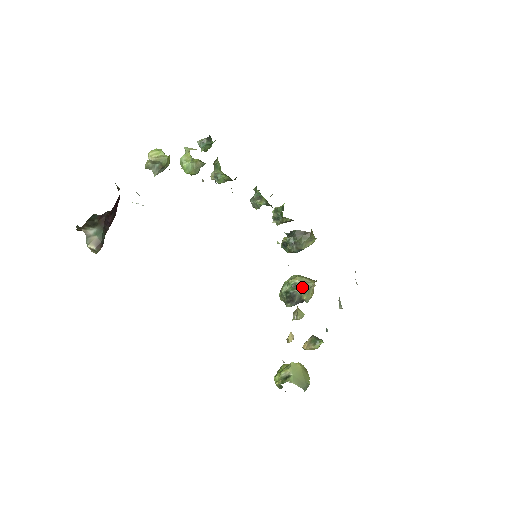
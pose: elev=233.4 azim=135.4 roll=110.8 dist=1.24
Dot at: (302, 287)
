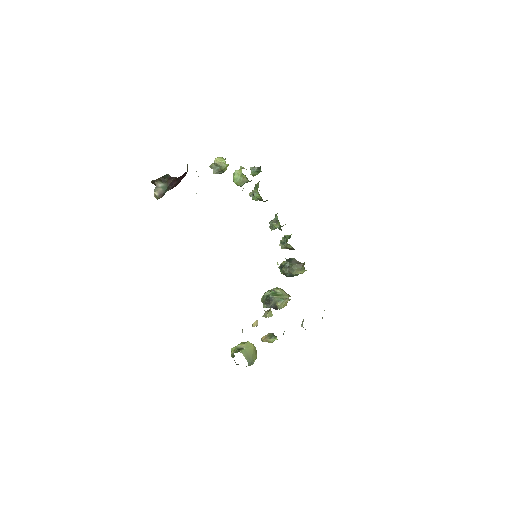
Dot at: (280, 296)
